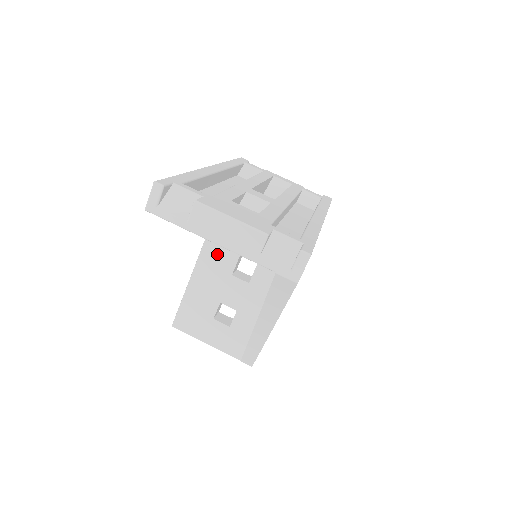
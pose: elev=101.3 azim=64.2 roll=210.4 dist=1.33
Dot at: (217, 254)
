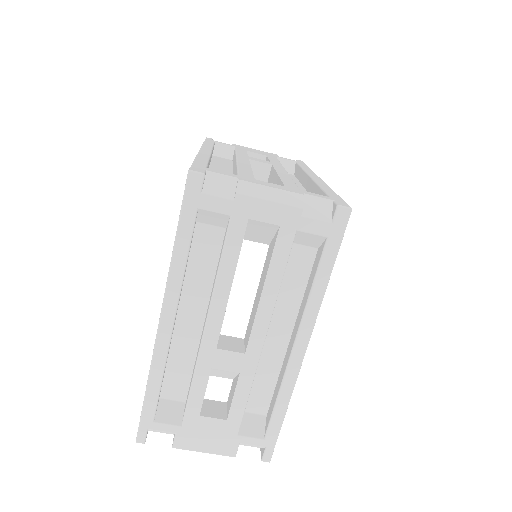
Dot at: occluded
